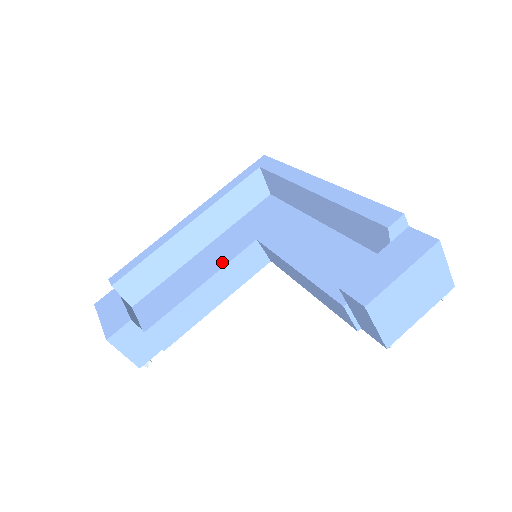
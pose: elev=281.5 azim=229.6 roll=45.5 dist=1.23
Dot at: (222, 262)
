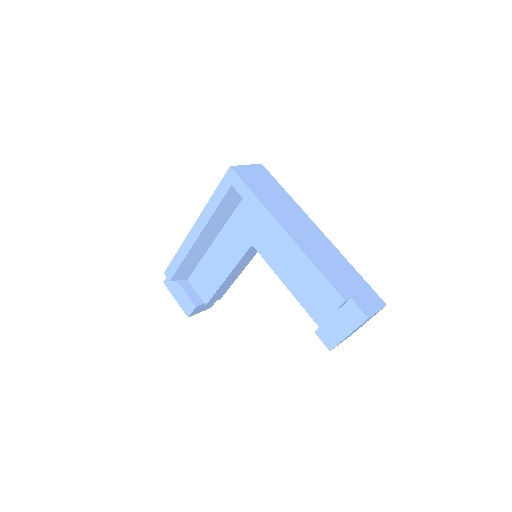
Dot at: (234, 260)
